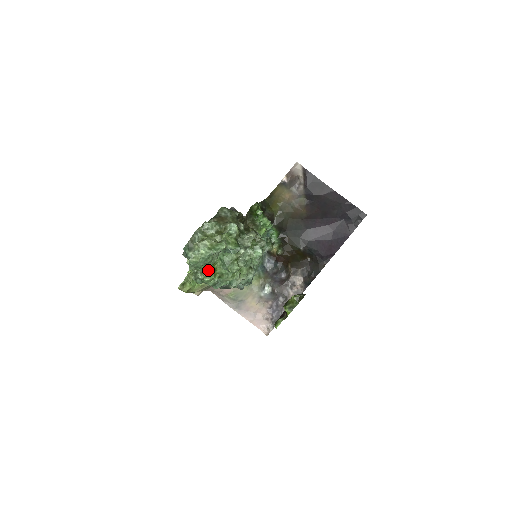
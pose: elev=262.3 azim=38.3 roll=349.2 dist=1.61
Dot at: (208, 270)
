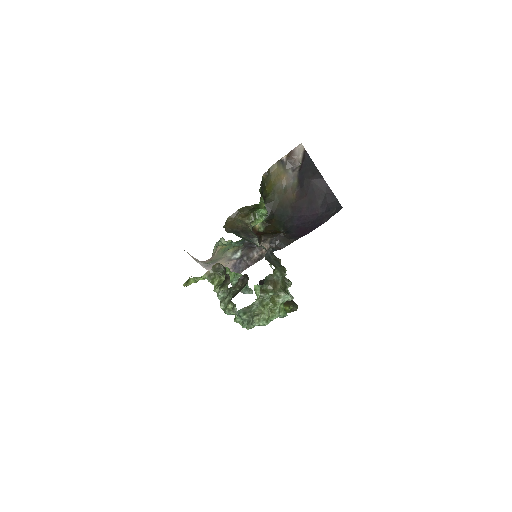
Dot at: occluded
